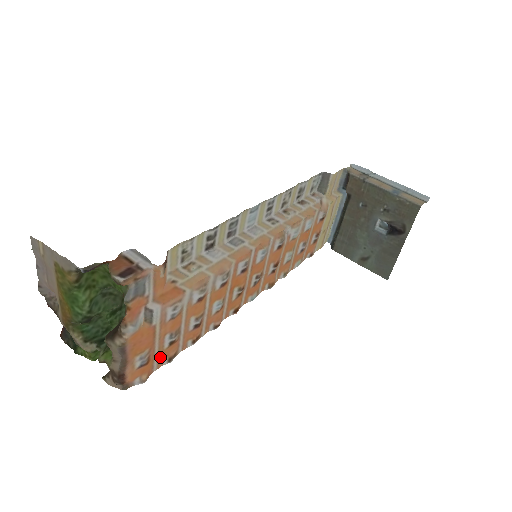
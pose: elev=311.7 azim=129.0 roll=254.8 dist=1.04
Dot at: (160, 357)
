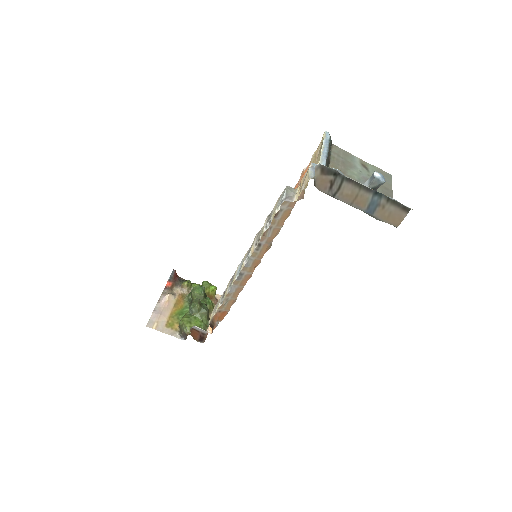
Dot at: occluded
